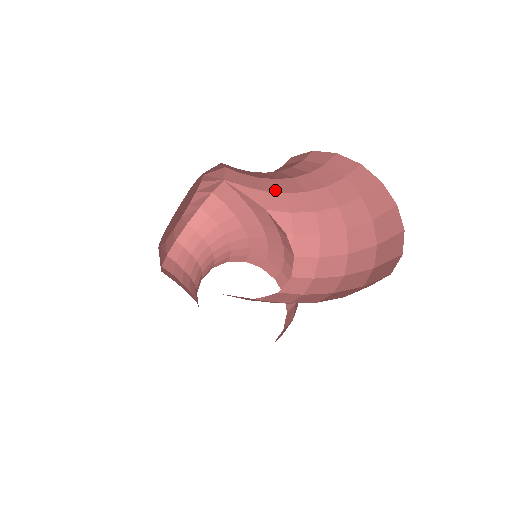
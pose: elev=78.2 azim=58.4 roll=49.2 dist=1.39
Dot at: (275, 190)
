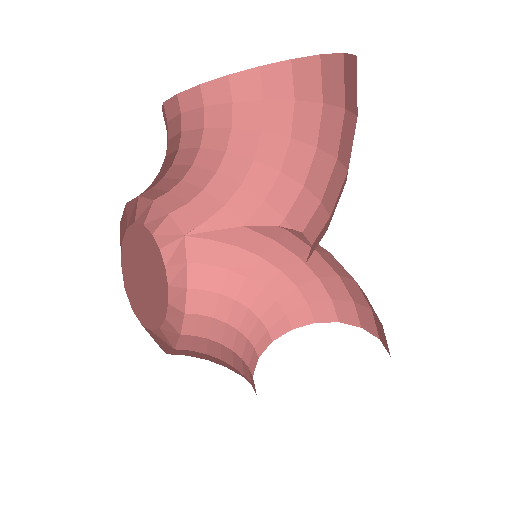
Dot at: (230, 192)
